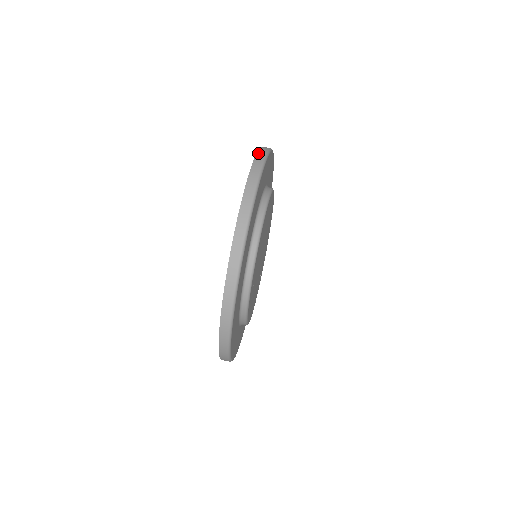
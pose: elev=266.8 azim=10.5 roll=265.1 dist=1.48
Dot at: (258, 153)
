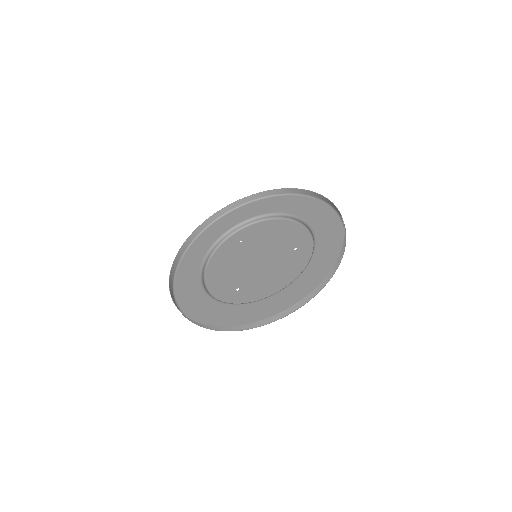
Dot at: (337, 263)
